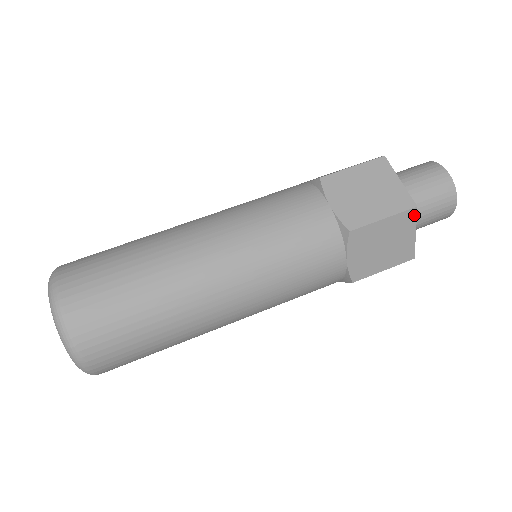
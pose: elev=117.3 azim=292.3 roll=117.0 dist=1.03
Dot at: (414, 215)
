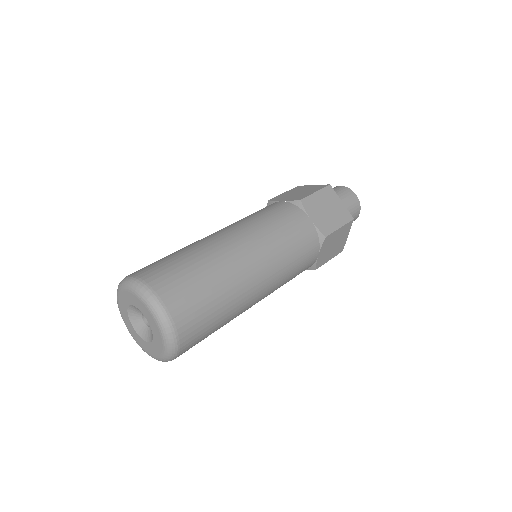
Dot at: (332, 190)
